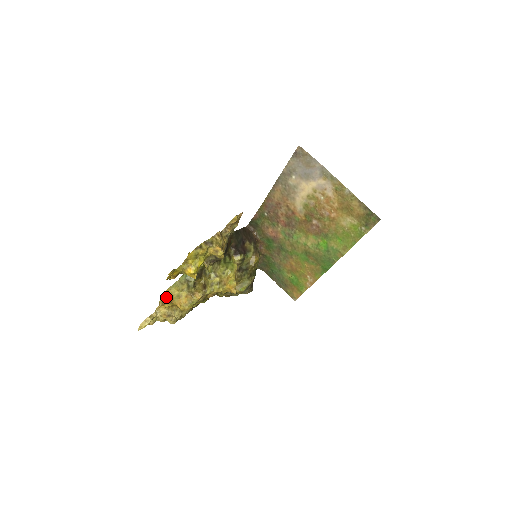
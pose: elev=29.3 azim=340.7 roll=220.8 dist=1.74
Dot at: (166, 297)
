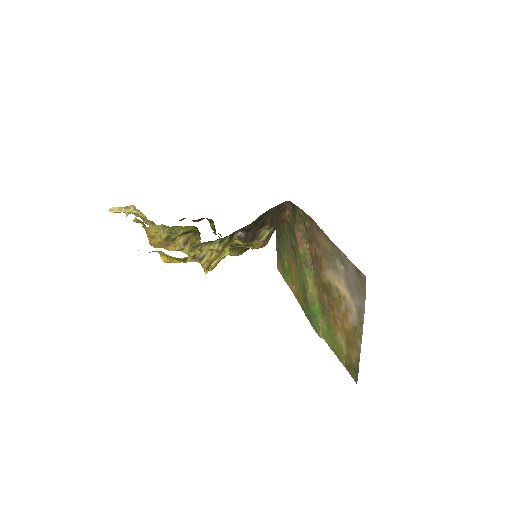
Dot at: (143, 223)
